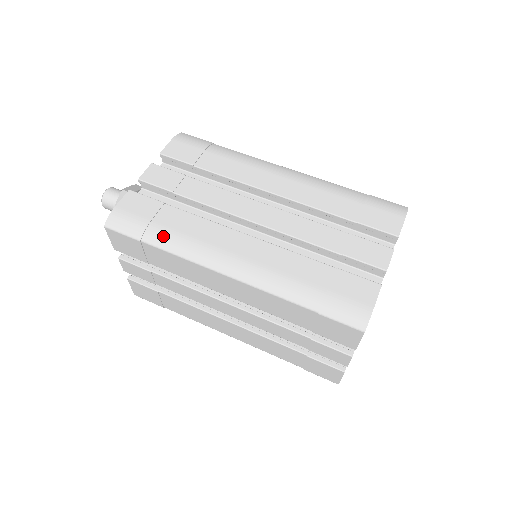
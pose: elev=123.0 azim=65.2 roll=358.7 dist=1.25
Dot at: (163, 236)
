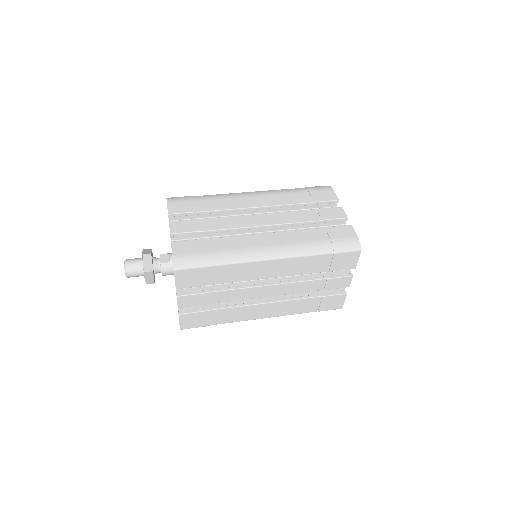
Dot at: (219, 256)
